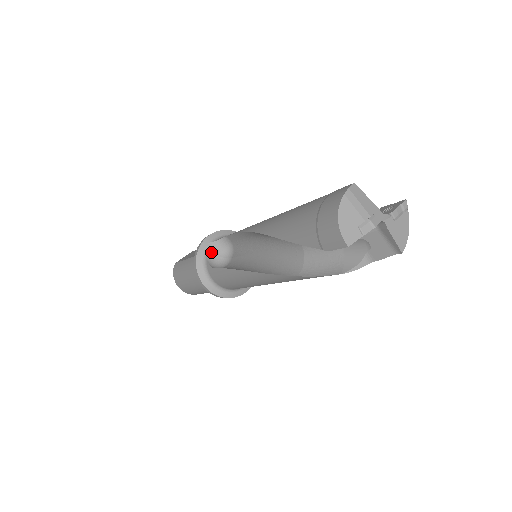
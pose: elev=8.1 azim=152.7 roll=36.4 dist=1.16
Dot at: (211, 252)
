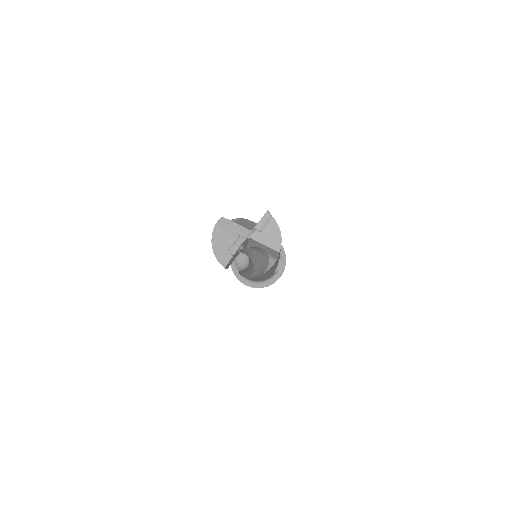
Dot at: (239, 257)
